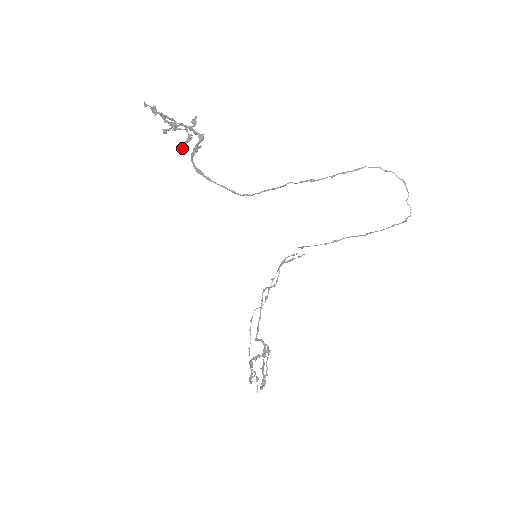
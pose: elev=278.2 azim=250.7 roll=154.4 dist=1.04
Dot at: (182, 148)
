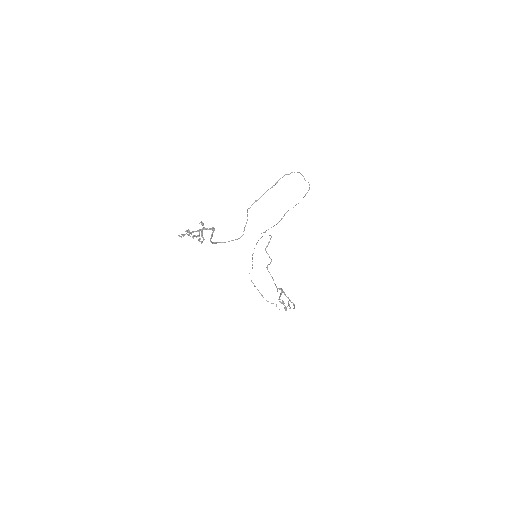
Dot at: (203, 240)
